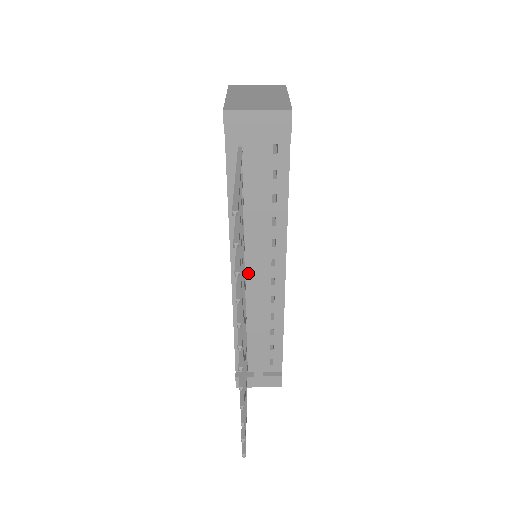
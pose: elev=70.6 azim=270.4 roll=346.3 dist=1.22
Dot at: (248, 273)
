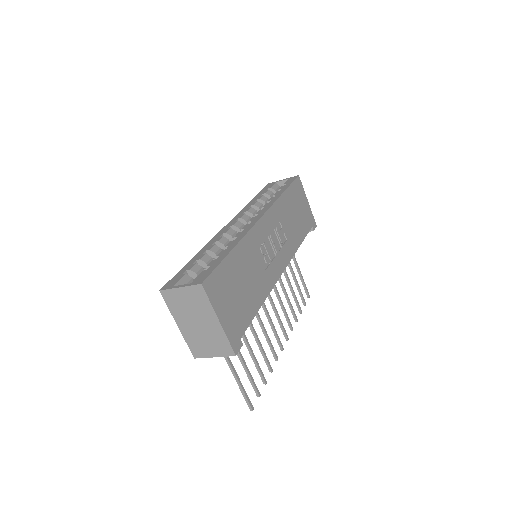
Dot at: occluded
